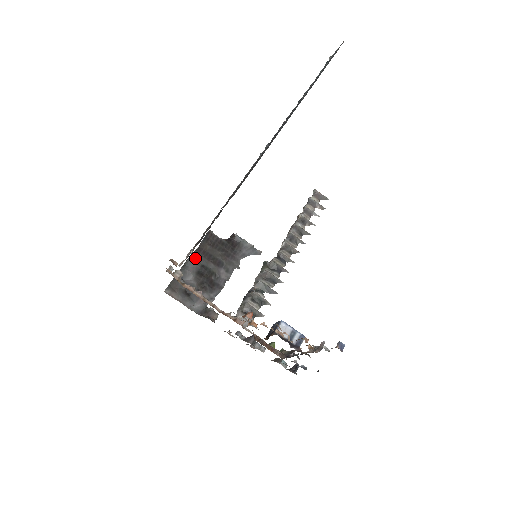
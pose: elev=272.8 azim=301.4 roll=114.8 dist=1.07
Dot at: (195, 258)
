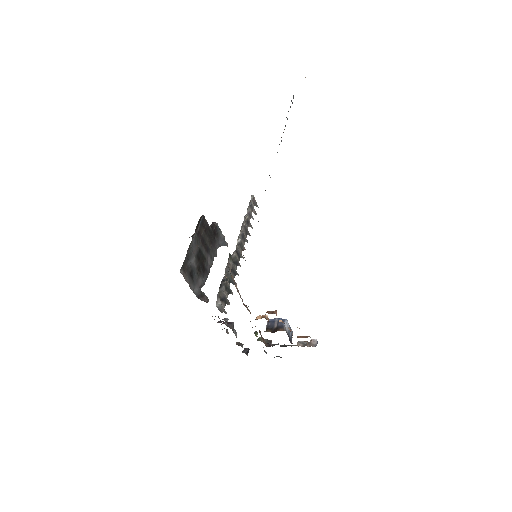
Dot at: (197, 241)
